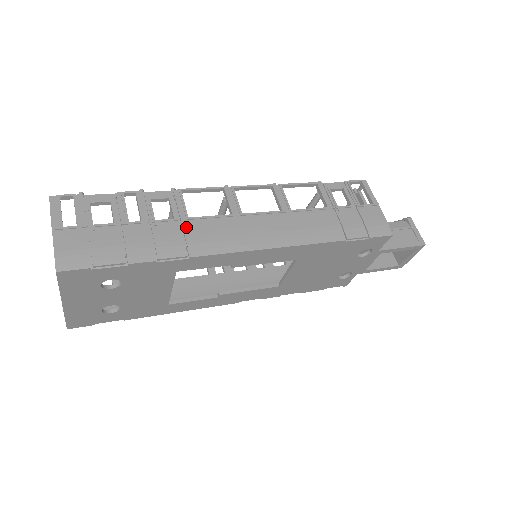
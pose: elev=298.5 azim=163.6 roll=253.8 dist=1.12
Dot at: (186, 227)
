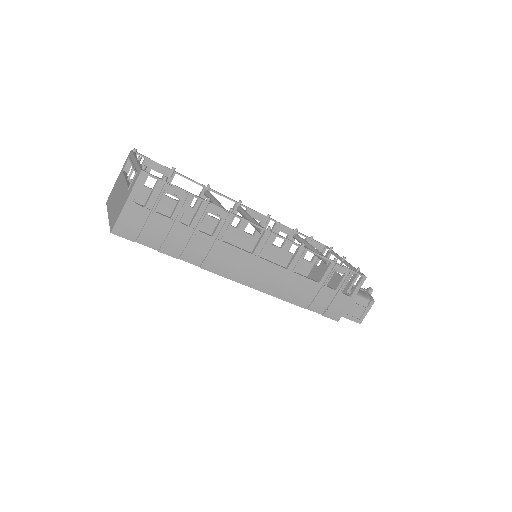
Dot at: (215, 247)
